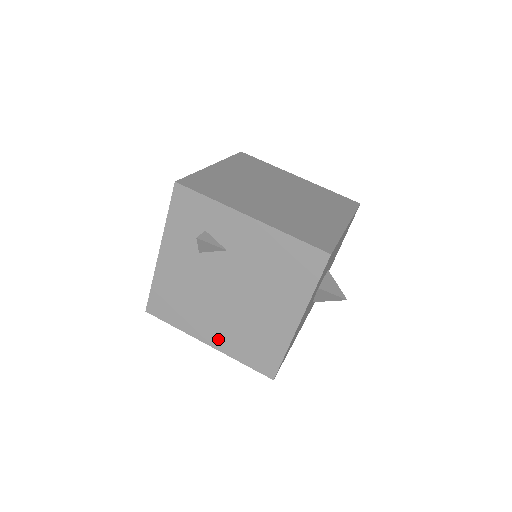
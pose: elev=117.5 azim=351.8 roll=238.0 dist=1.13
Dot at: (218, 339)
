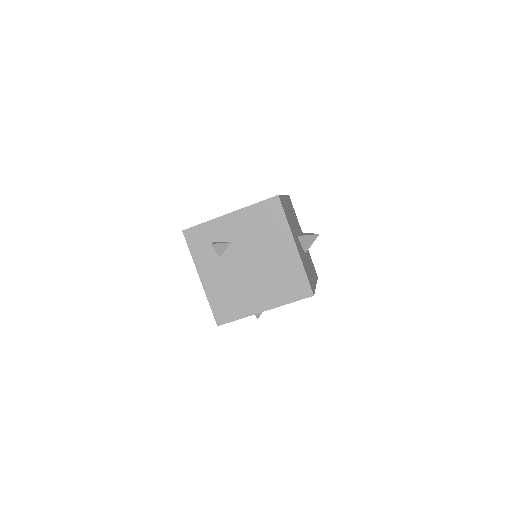
Dot at: (267, 301)
